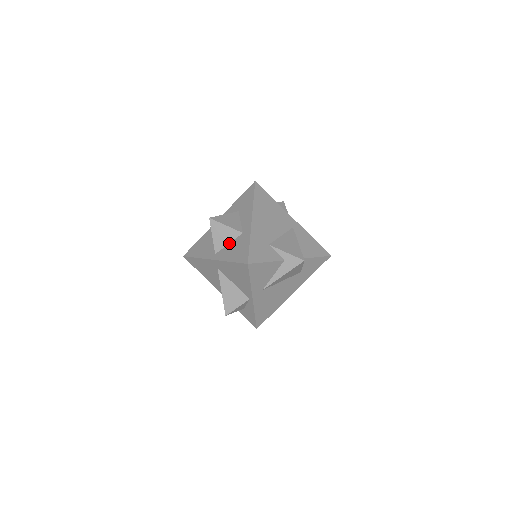
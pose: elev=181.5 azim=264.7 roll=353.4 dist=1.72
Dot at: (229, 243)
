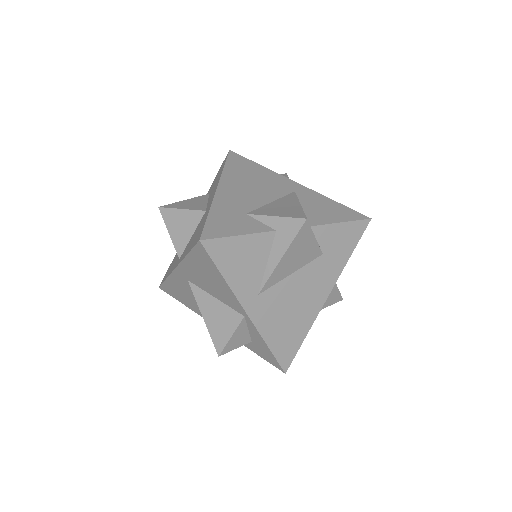
Dot at: (192, 234)
